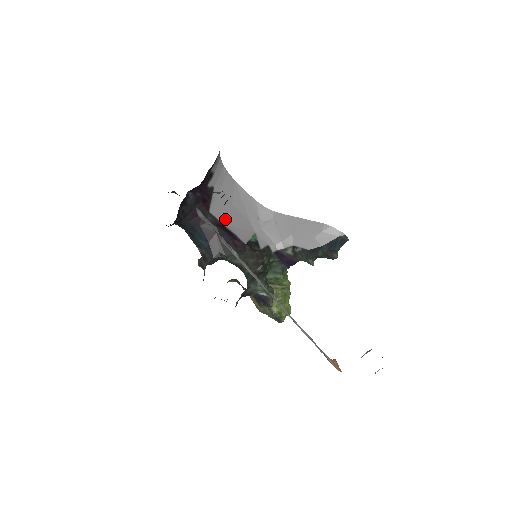
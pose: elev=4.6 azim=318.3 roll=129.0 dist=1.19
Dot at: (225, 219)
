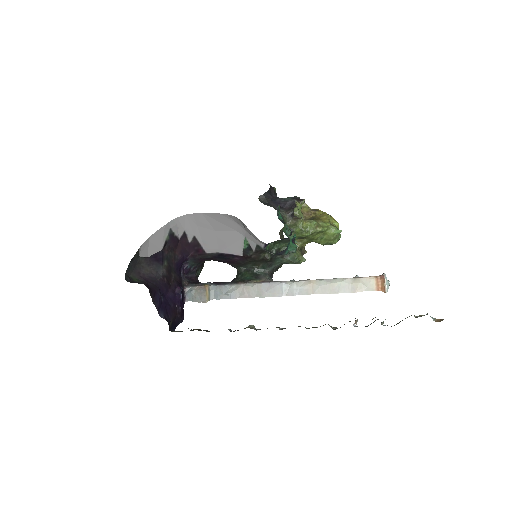
Dot at: (219, 247)
